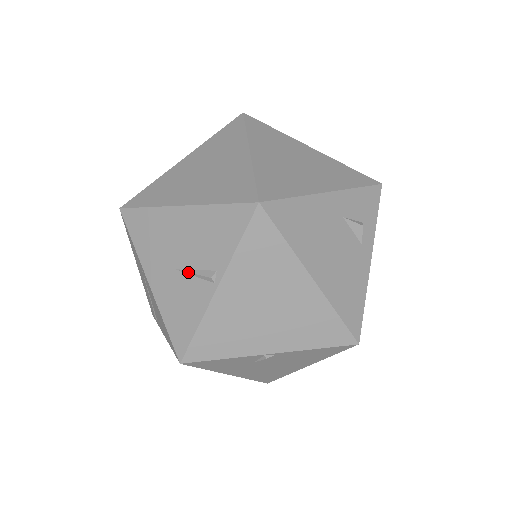
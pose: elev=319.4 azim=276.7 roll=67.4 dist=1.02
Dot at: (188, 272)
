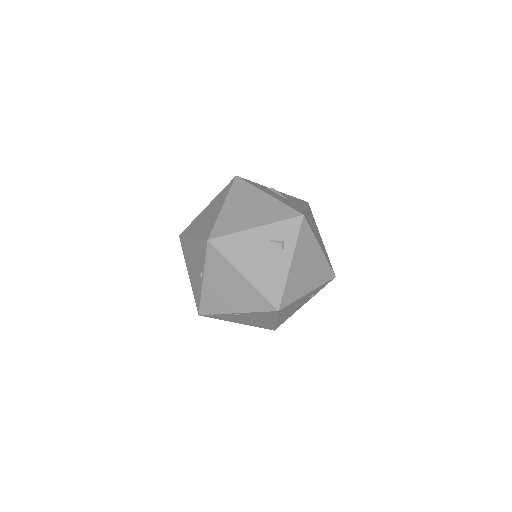
Dot at: (196, 271)
